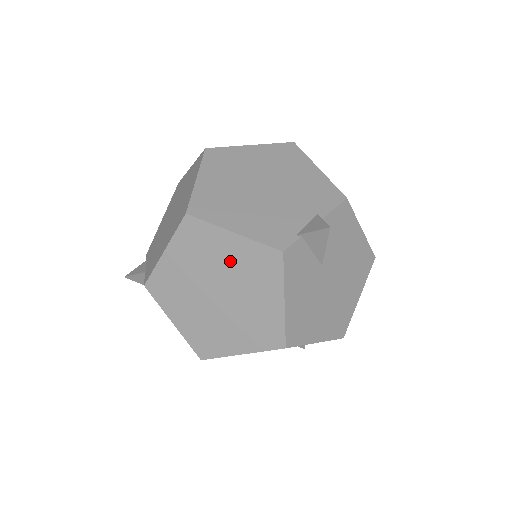
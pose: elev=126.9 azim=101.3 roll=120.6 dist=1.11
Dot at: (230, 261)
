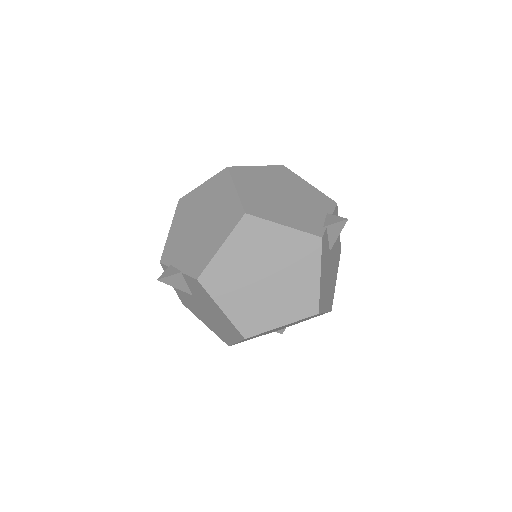
Dot at: (280, 249)
